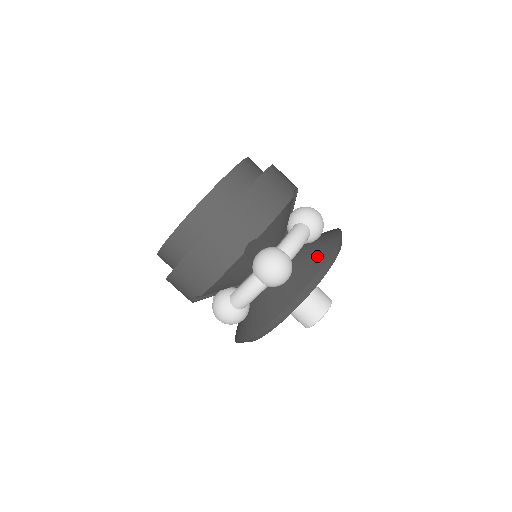
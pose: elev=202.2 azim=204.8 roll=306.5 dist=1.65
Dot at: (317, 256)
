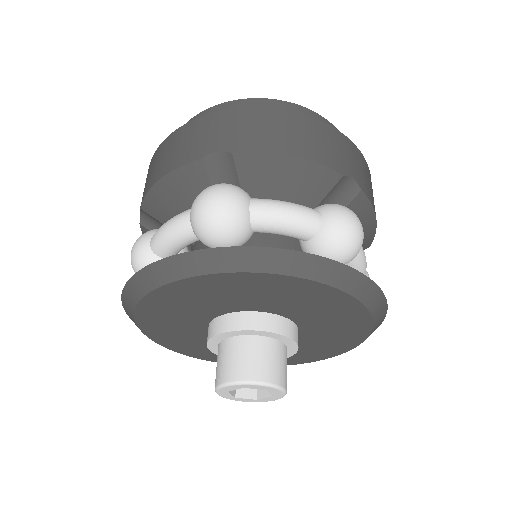
Dot at: occluded
